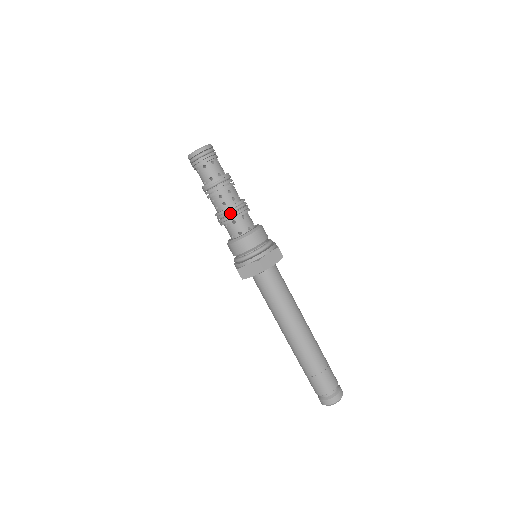
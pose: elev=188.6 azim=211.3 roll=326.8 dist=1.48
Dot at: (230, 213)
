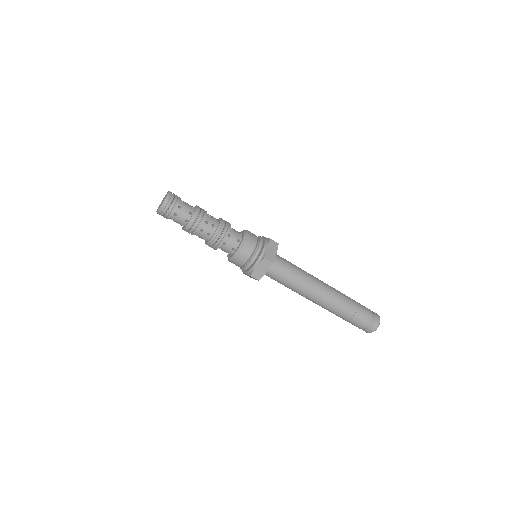
Dot at: occluded
